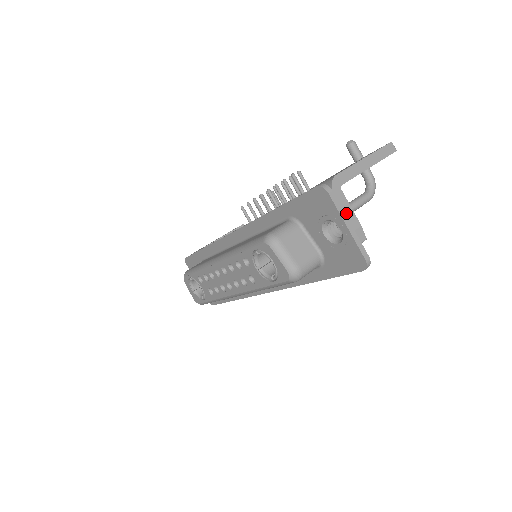
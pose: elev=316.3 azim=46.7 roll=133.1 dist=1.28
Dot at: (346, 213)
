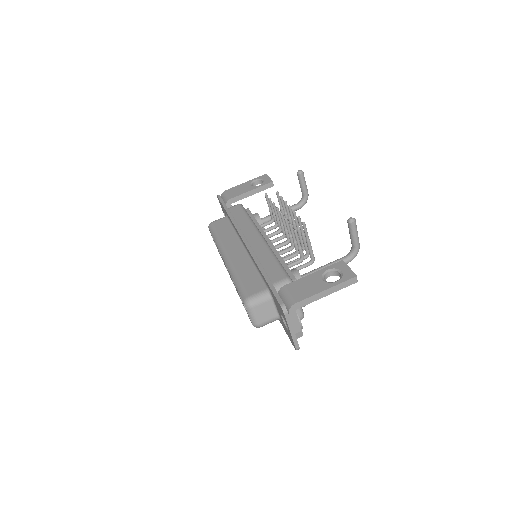
Dot at: (293, 325)
